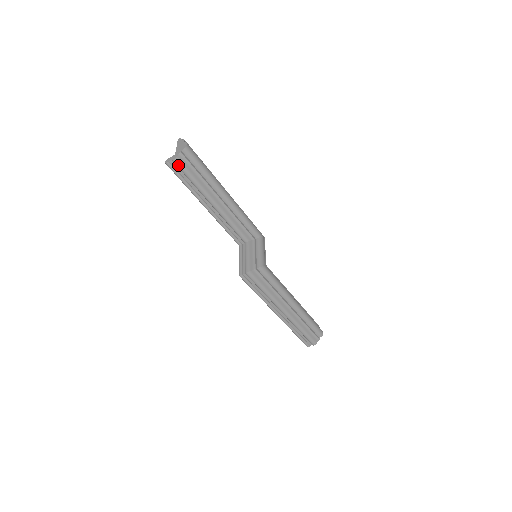
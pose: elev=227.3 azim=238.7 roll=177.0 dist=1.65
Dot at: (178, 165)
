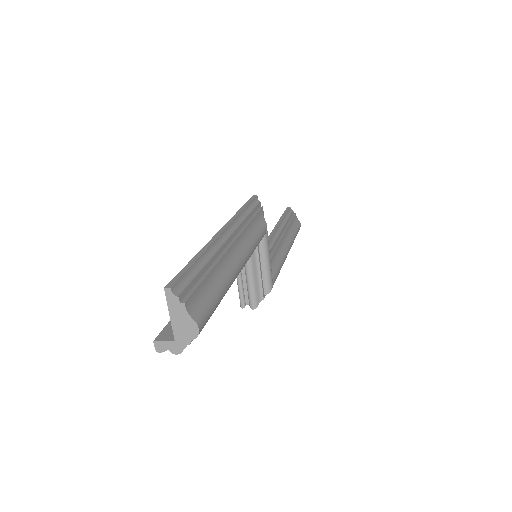
Dot at: occluded
